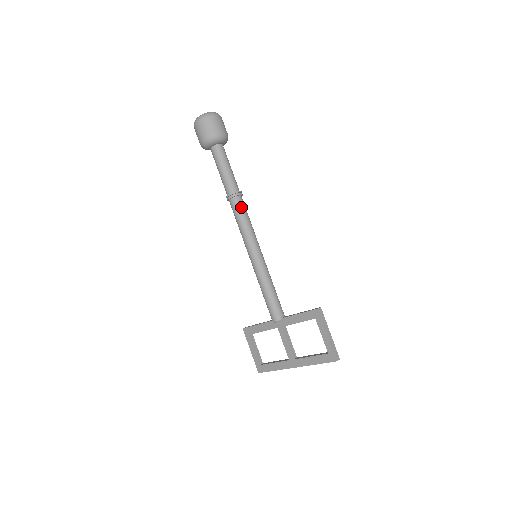
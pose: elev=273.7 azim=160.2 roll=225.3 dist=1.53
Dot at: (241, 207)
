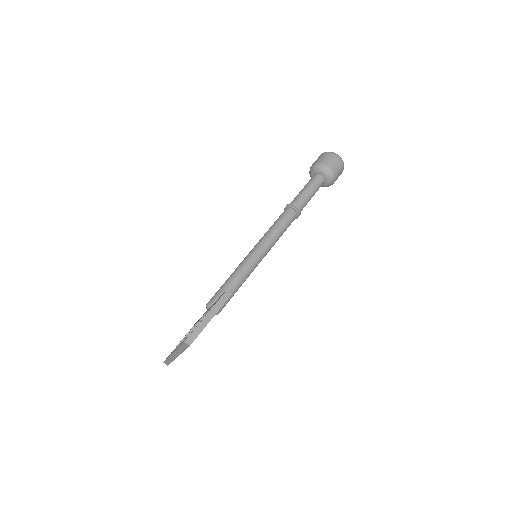
Dot at: (285, 216)
